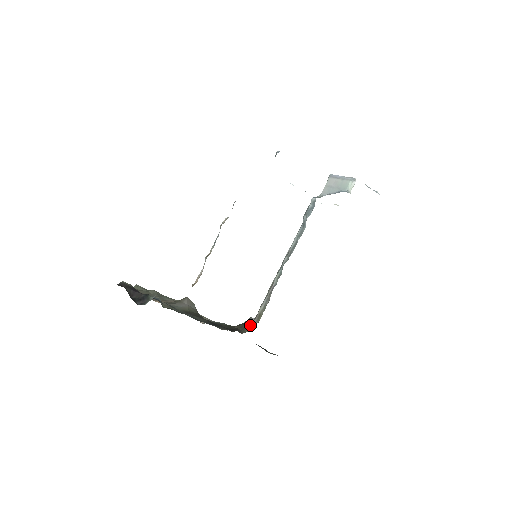
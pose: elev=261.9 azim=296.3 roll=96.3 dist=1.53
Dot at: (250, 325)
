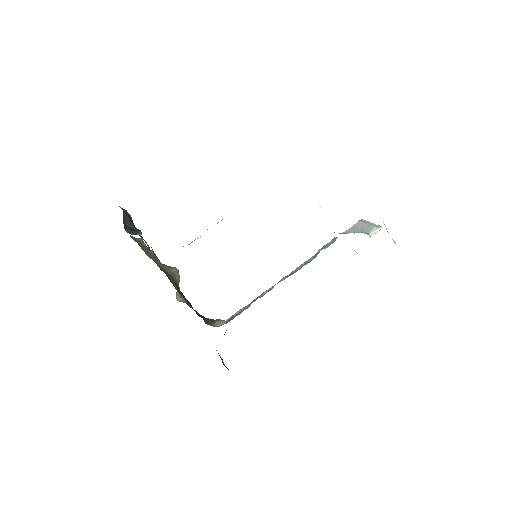
Dot at: (219, 323)
